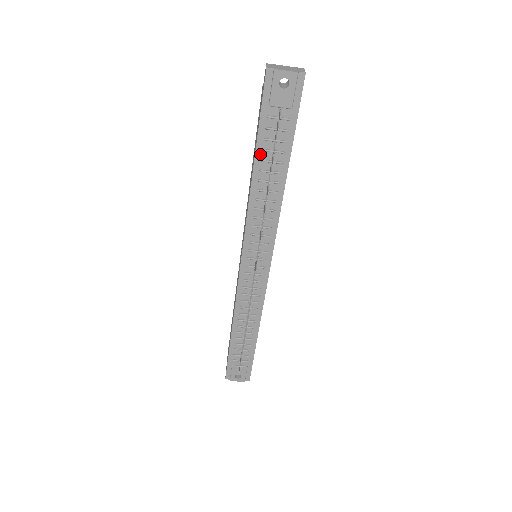
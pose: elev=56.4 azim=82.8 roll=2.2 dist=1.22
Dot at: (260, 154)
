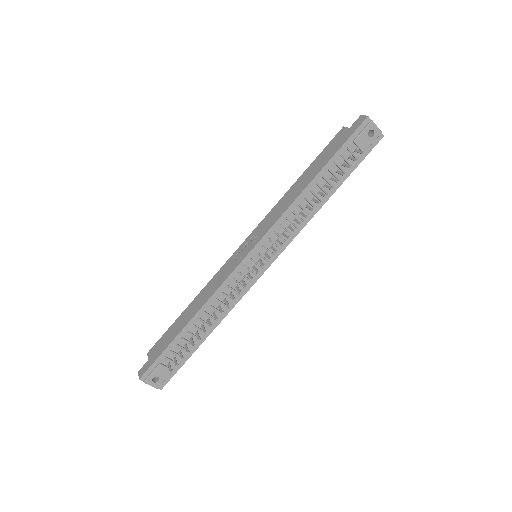
Dot at: (325, 171)
